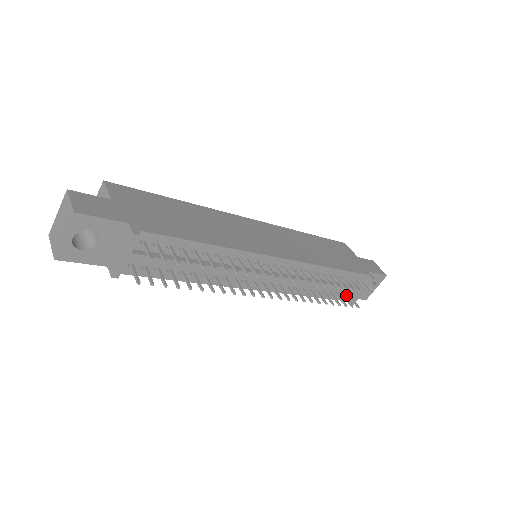
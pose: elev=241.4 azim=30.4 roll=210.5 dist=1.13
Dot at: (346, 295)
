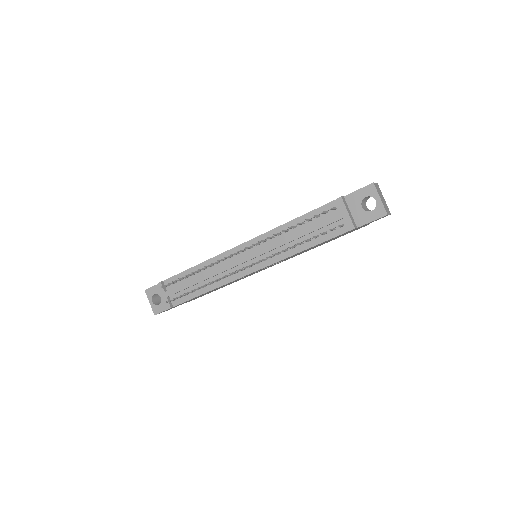
Dot at: (341, 227)
